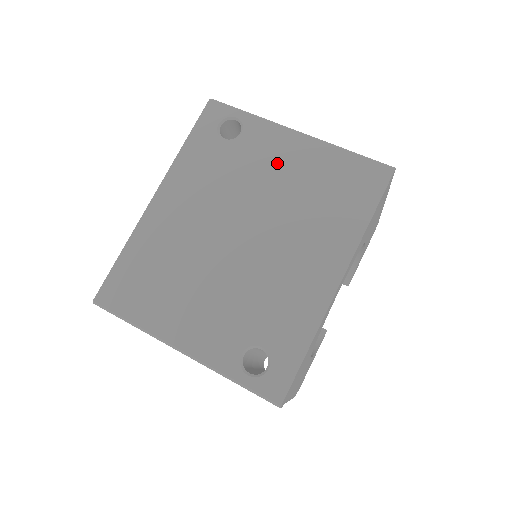
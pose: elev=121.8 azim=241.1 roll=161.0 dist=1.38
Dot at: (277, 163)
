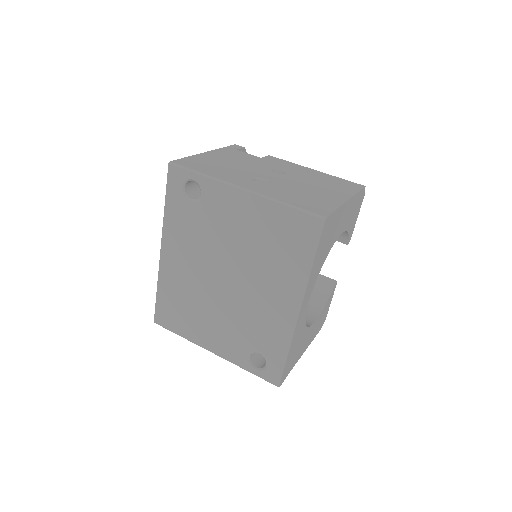
Dot at: (234, 220)
